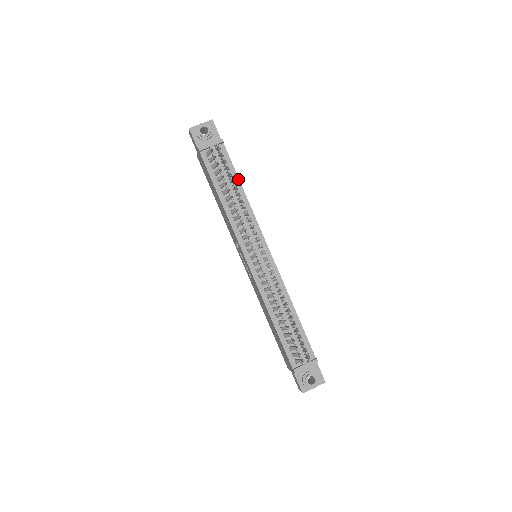
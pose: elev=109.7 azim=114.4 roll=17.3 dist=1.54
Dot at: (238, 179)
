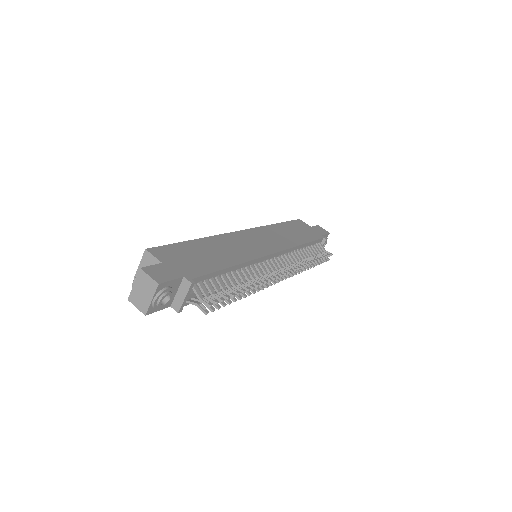
Dot at: (224, 270)
